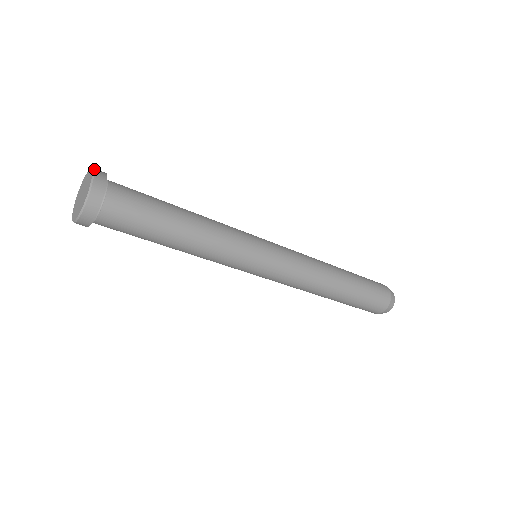
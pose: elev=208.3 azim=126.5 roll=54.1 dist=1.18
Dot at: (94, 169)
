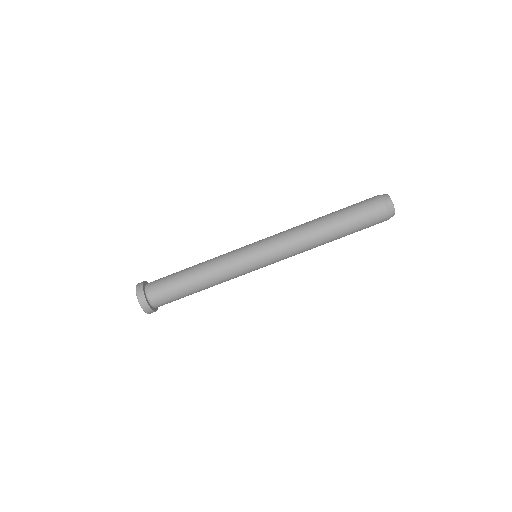
Dot at: occluded
